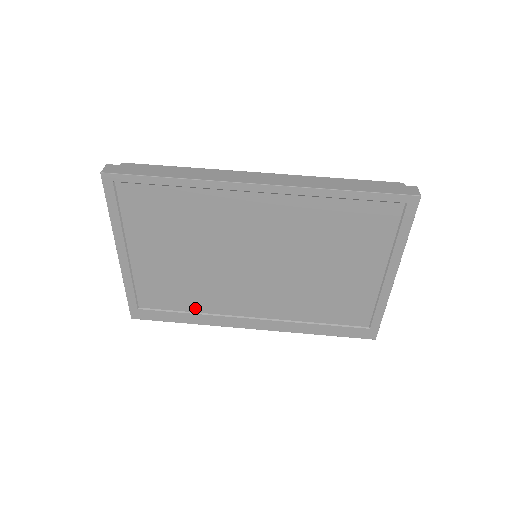
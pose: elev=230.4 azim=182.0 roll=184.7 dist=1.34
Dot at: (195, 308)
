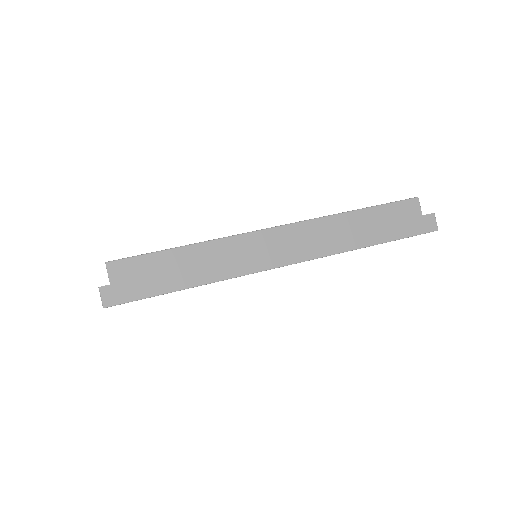
Dot at: occluded
